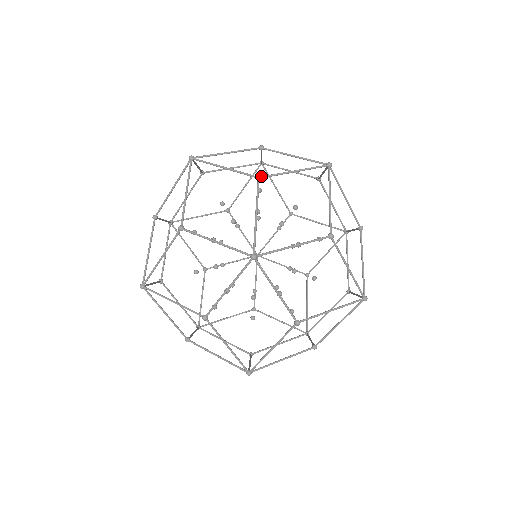
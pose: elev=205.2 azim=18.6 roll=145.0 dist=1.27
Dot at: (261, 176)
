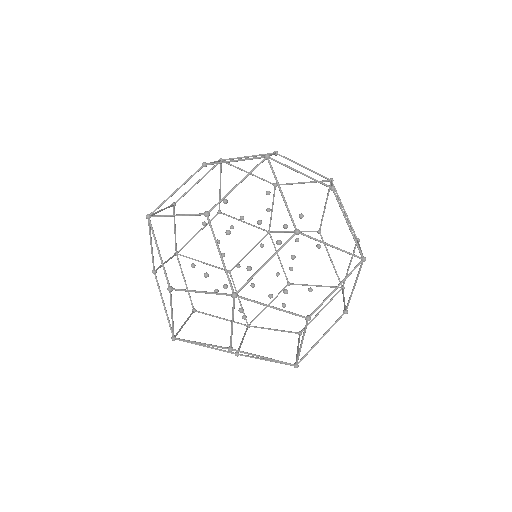
Dot at: (204, 164)
